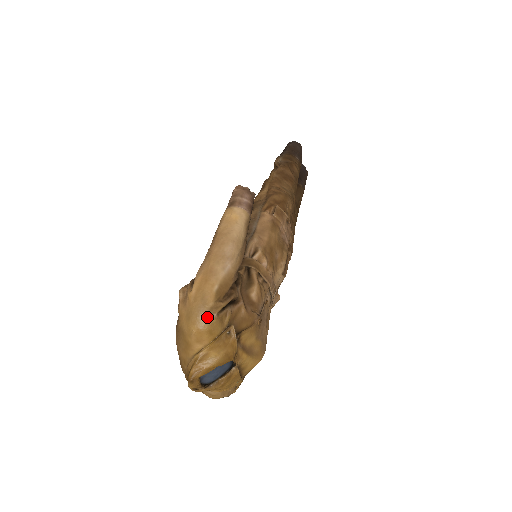
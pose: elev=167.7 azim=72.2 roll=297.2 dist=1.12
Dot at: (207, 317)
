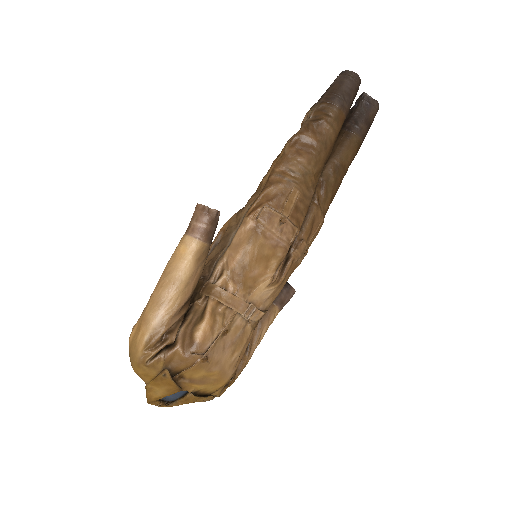
Dot at: (138, 364)
